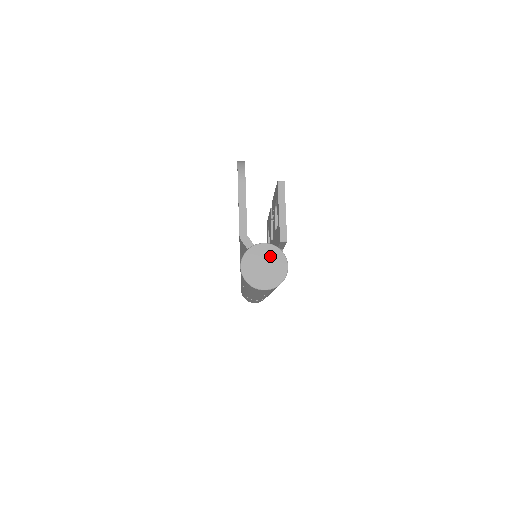
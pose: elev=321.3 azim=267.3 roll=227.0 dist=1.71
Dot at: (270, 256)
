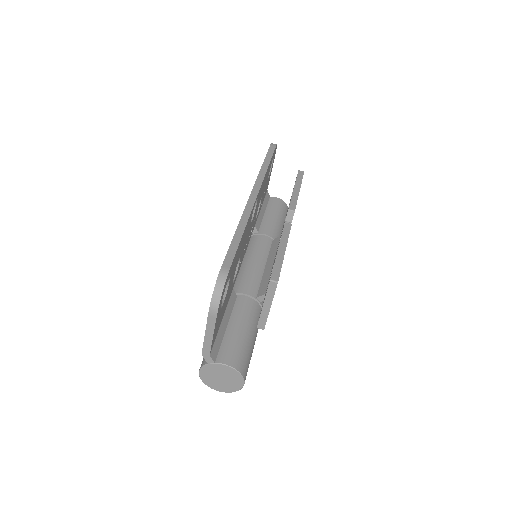
Dot at: (228, 374)
